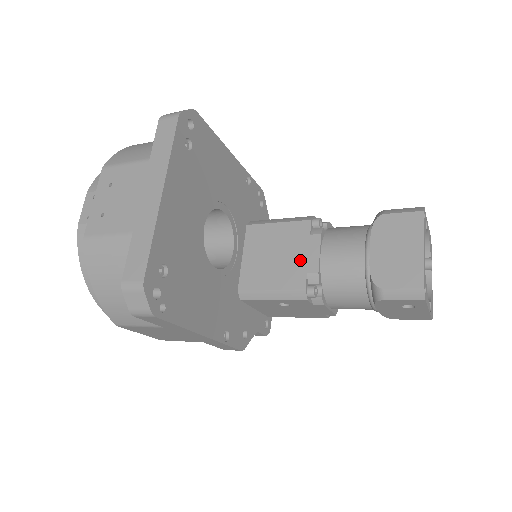
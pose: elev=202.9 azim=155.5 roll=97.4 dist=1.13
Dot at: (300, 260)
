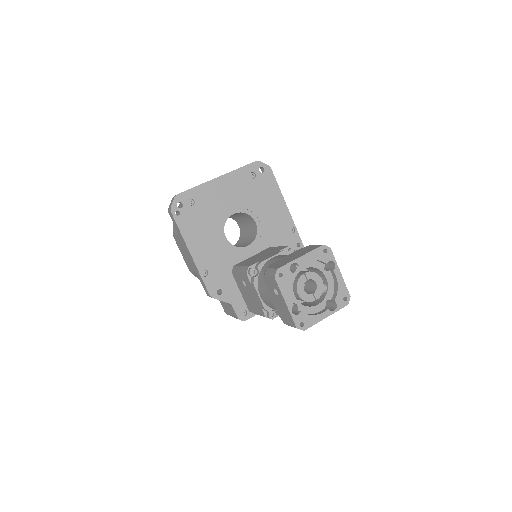
Dot at: (264, 258)
